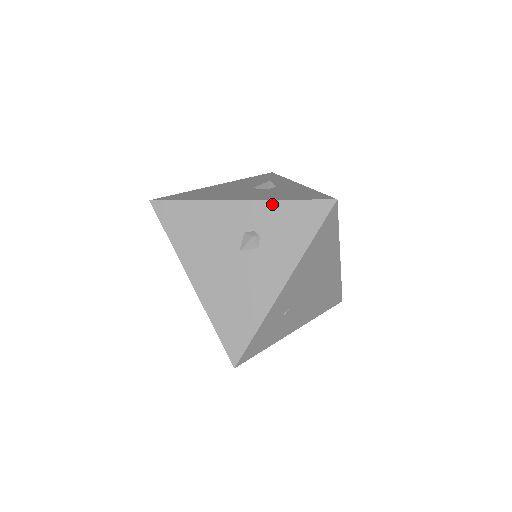
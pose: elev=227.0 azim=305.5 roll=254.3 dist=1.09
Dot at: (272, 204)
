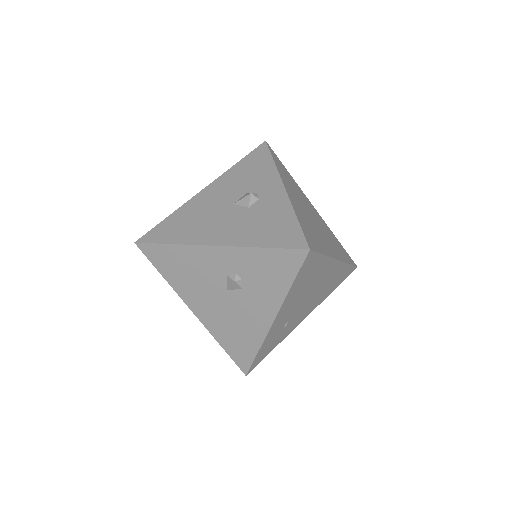
Dot at: (246, 251)
